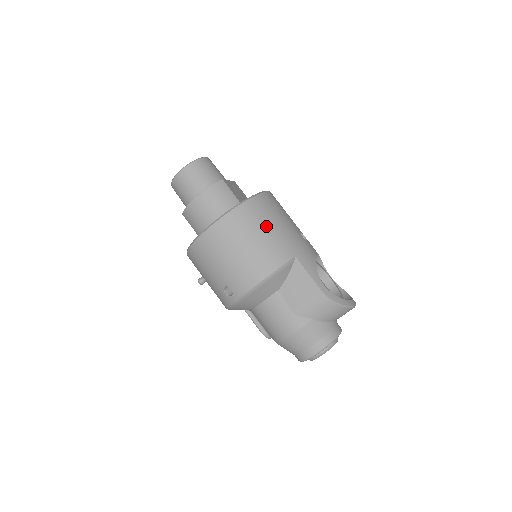
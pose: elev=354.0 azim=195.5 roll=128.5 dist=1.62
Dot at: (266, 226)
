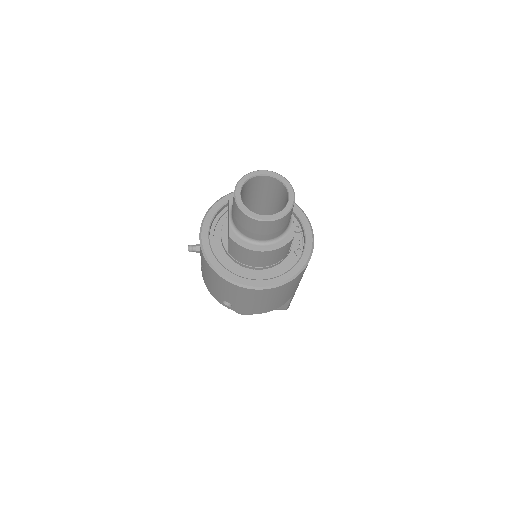
Dot at: (295, 286)
